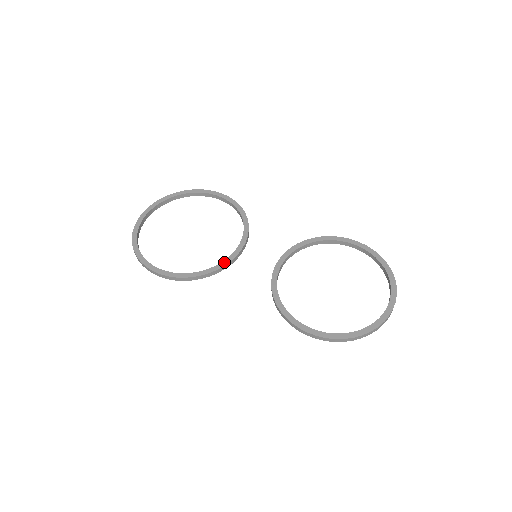
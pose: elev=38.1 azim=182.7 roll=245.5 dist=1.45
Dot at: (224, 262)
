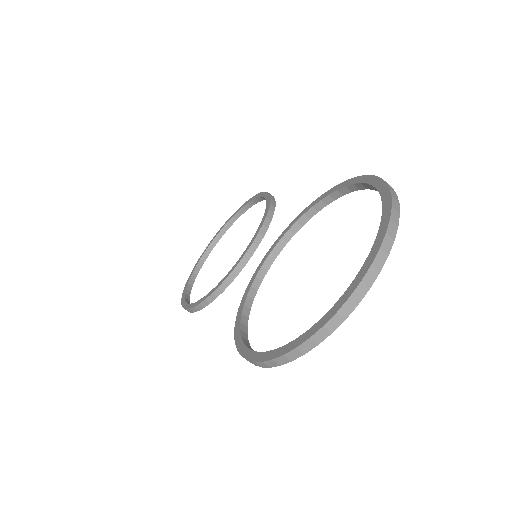
Dot at: (226, 276)
